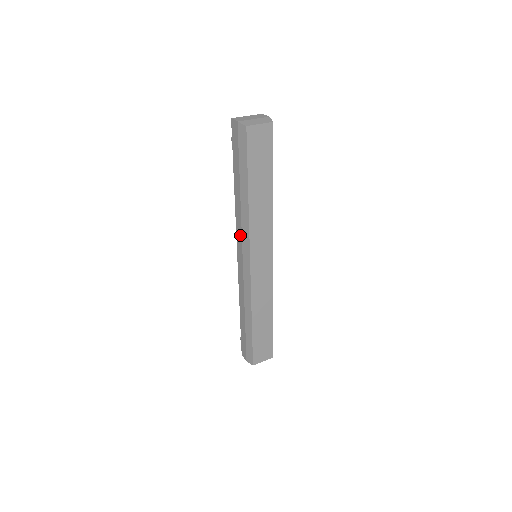
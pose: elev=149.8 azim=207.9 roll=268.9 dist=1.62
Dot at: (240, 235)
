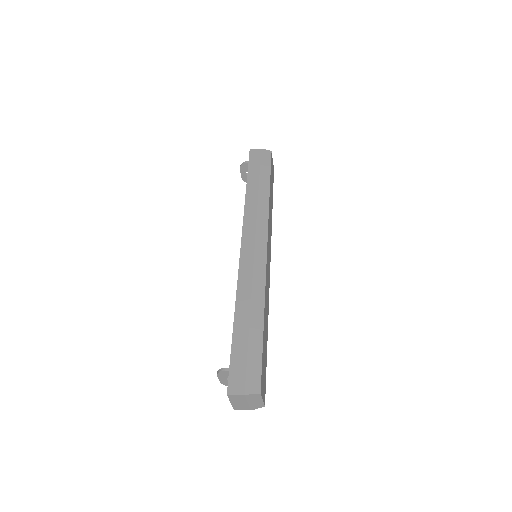
Dot at: (253, 223)
